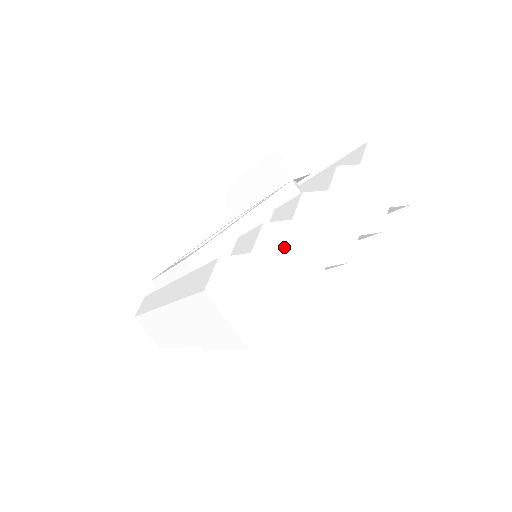
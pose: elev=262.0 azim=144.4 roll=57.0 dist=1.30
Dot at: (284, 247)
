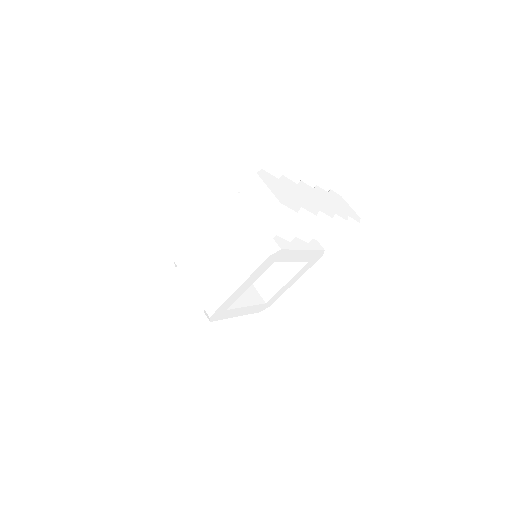
Dot at: (295, 189)
